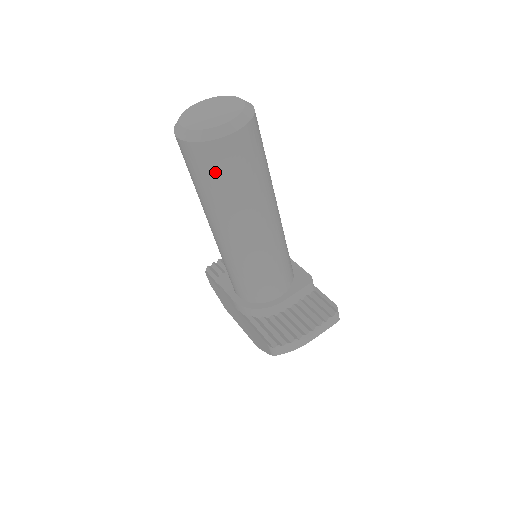
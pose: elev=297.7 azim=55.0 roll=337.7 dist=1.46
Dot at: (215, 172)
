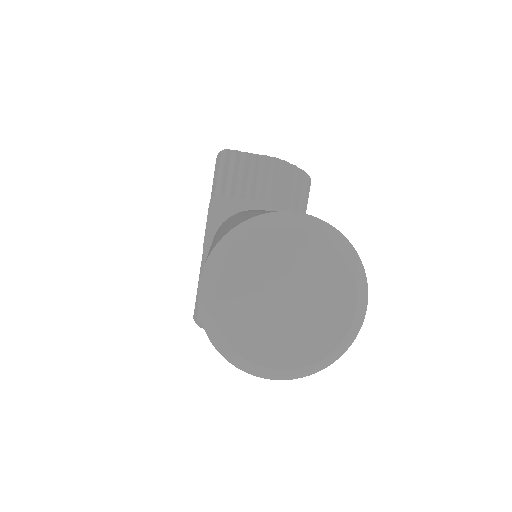
Dot at: occluded
